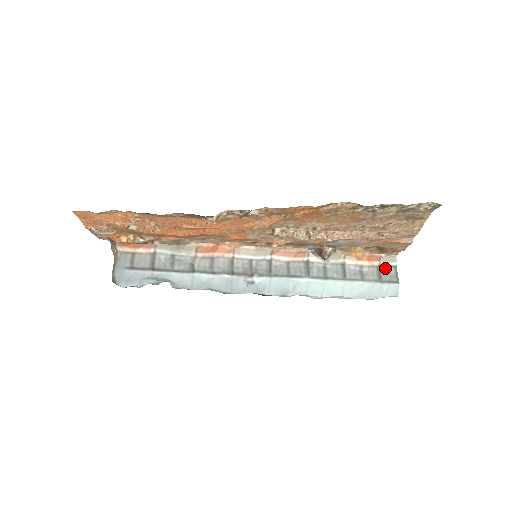
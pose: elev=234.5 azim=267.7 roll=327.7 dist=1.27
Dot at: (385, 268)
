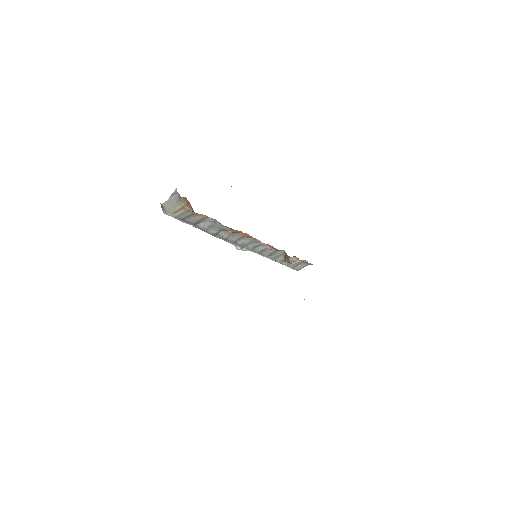
Dot at: (303, 264)
